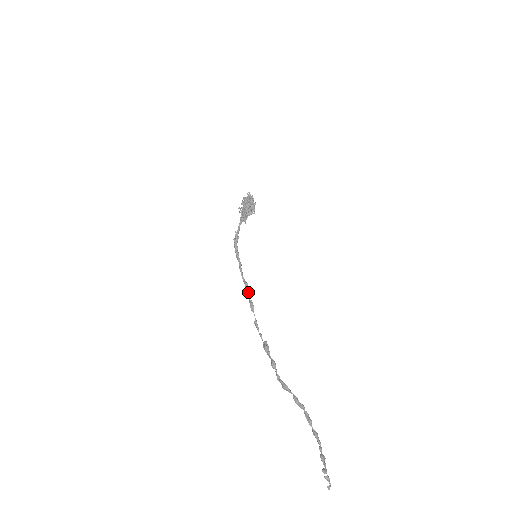
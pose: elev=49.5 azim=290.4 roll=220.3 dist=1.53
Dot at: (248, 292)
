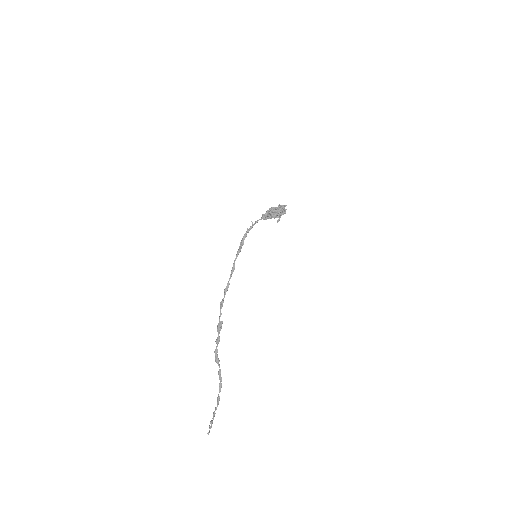
Dot at: (231, 276)
